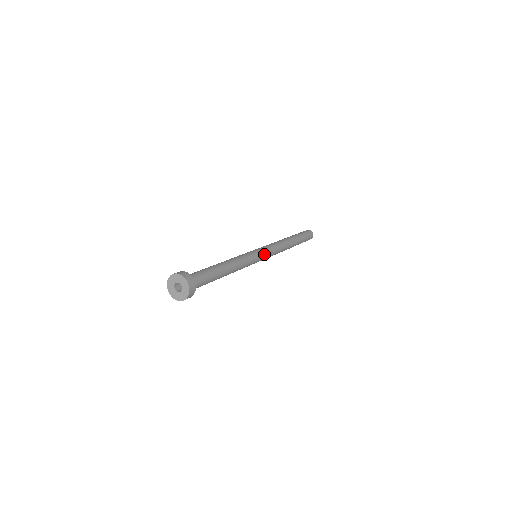
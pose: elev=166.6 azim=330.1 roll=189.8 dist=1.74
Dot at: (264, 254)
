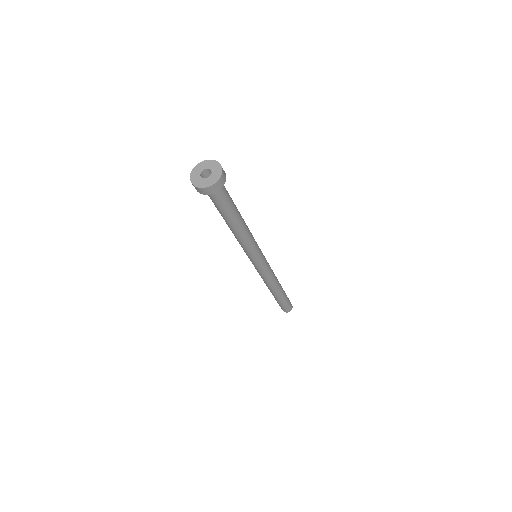
Dot at: (264, 257)
